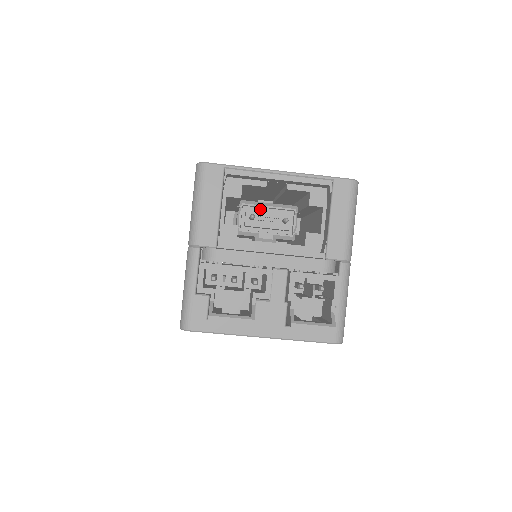
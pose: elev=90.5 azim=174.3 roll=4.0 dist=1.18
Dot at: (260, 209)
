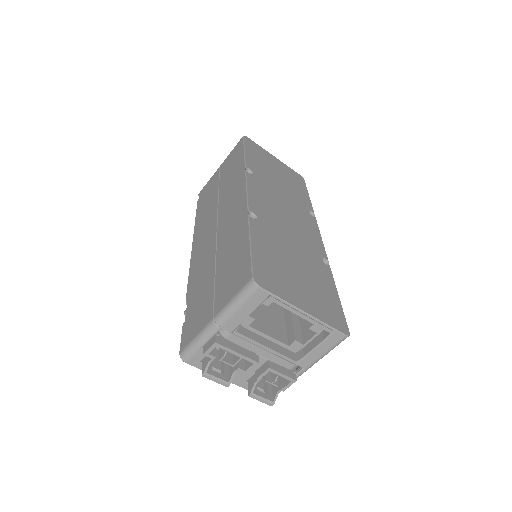
Dot at: occluded
